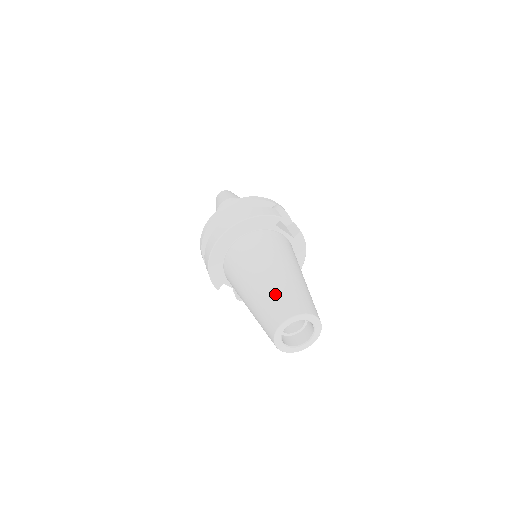
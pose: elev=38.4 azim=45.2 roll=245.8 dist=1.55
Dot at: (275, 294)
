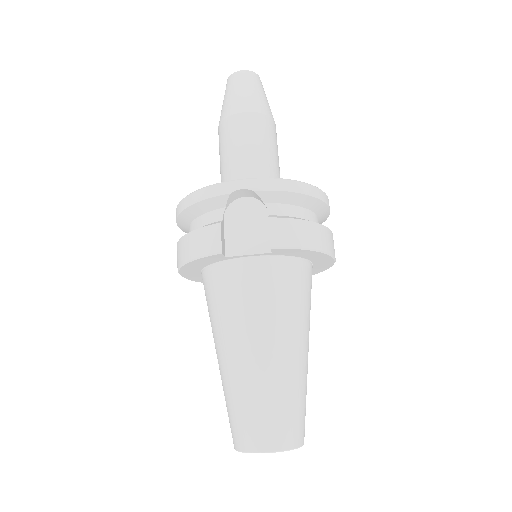
Dot at: (226, 402)
